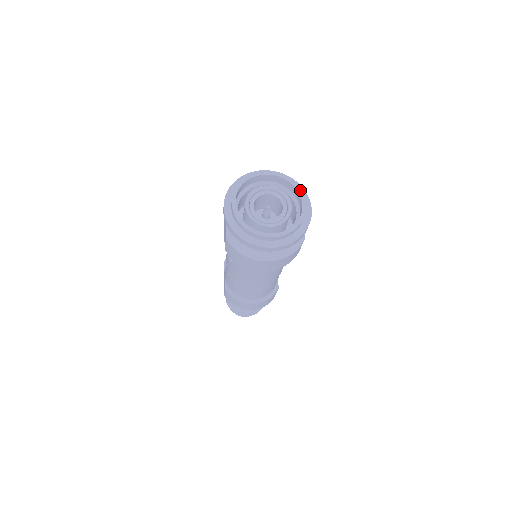
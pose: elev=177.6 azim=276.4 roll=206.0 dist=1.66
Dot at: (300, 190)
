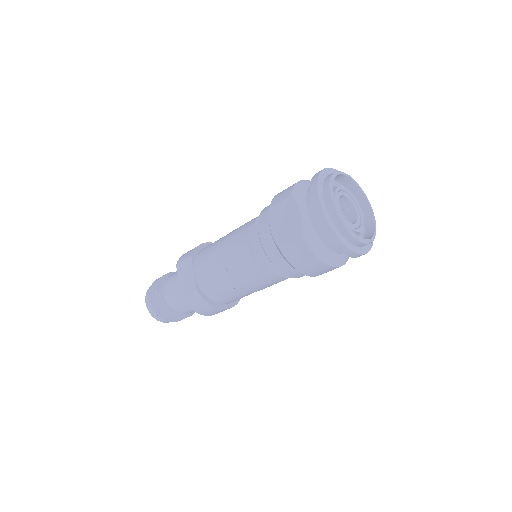
Dot at: occluded
